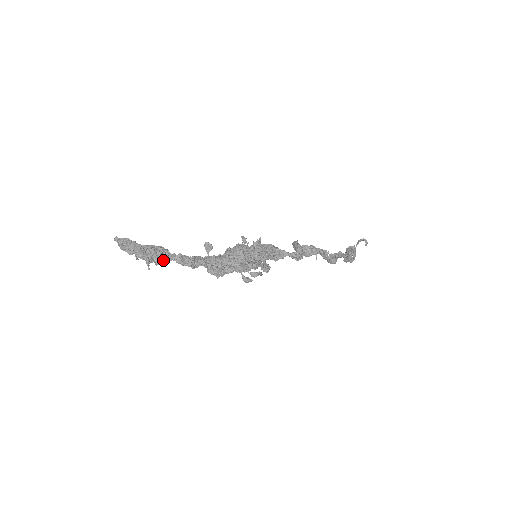
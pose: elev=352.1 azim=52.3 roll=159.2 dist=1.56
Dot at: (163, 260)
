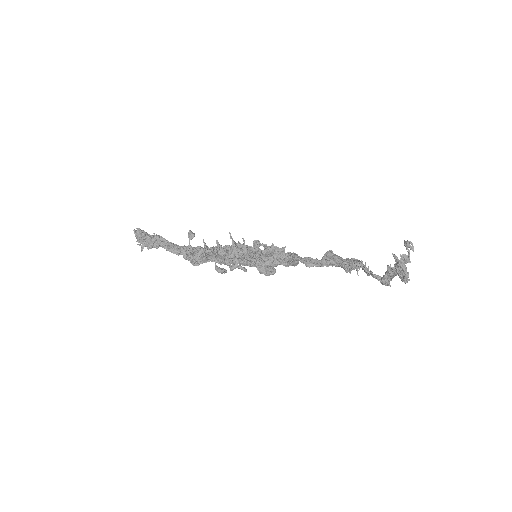
Dot at: (153, 245)
